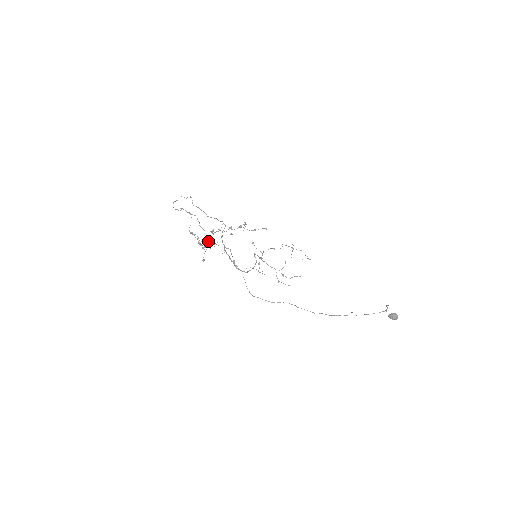
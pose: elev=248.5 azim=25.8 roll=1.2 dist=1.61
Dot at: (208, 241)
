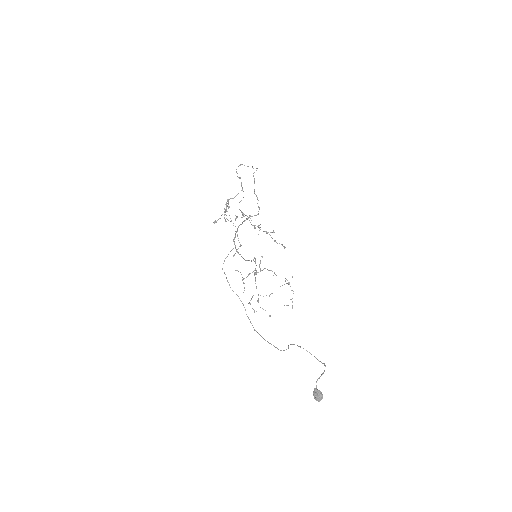
Dot at: occluded
